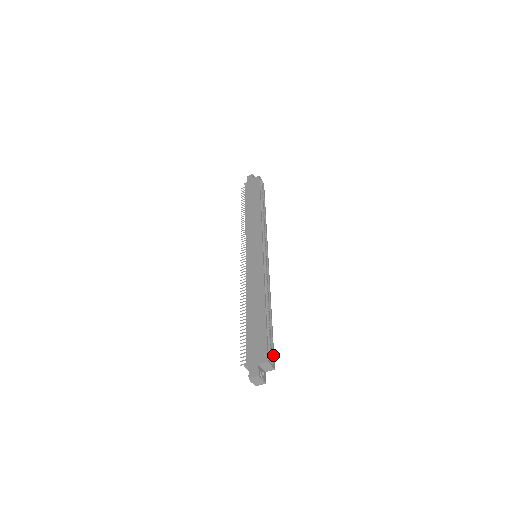
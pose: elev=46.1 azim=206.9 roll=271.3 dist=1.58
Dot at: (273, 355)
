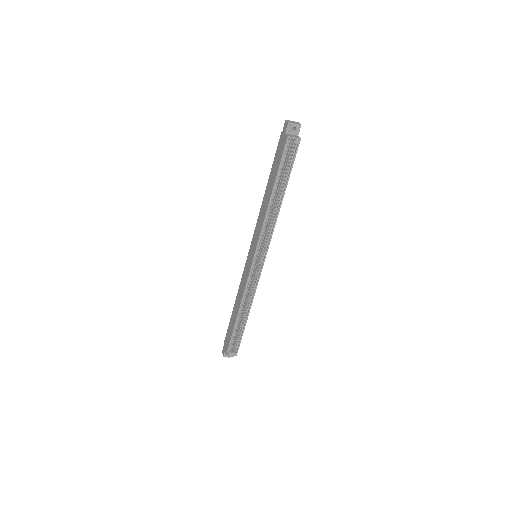
Dot at: (238, 348)
